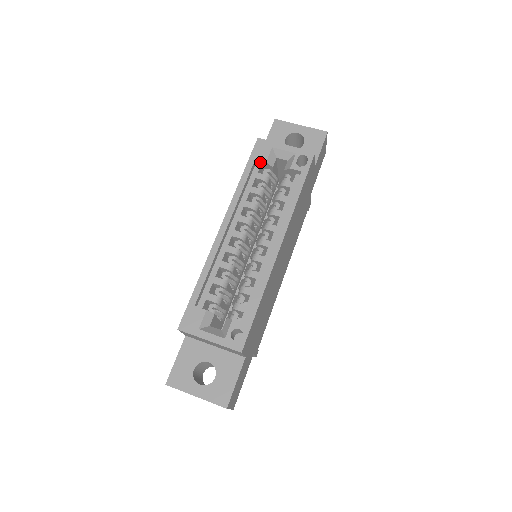
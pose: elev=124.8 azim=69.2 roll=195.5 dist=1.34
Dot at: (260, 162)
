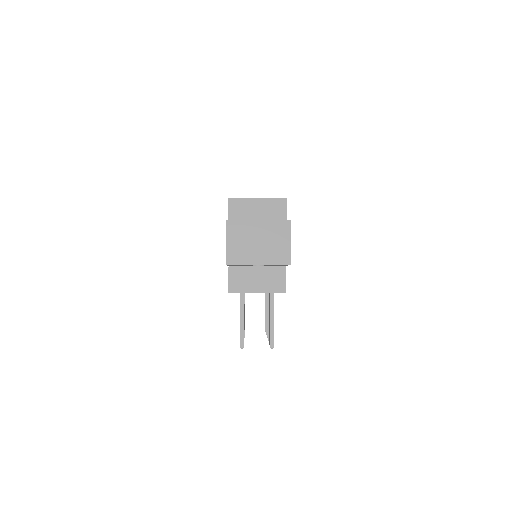
Dot at: occluded
